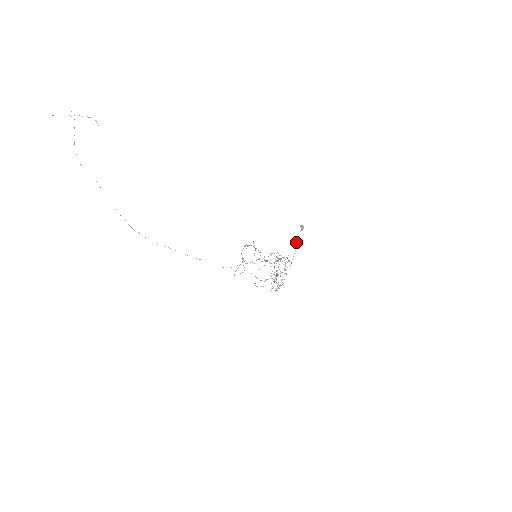
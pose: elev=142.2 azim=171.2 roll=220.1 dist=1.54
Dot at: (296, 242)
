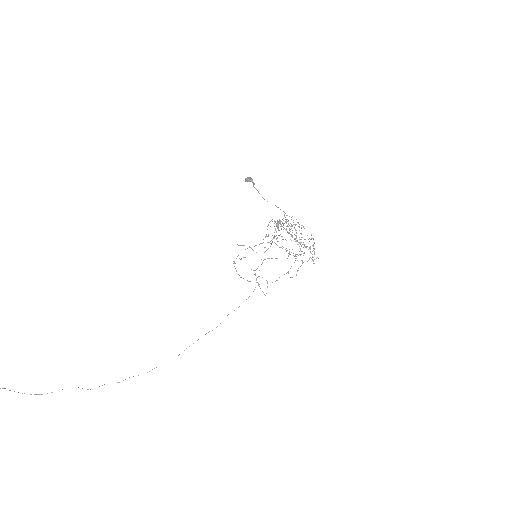
Dot at: occluded
